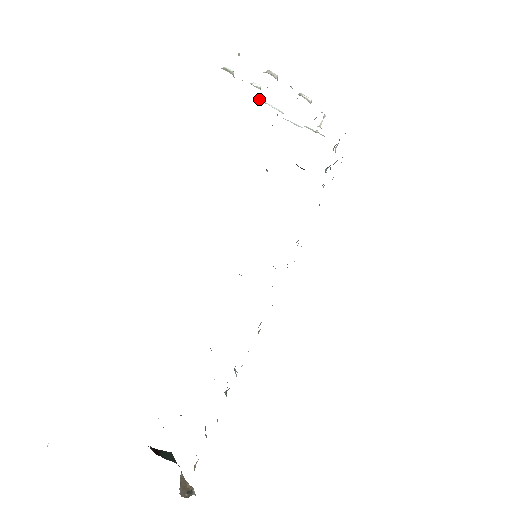
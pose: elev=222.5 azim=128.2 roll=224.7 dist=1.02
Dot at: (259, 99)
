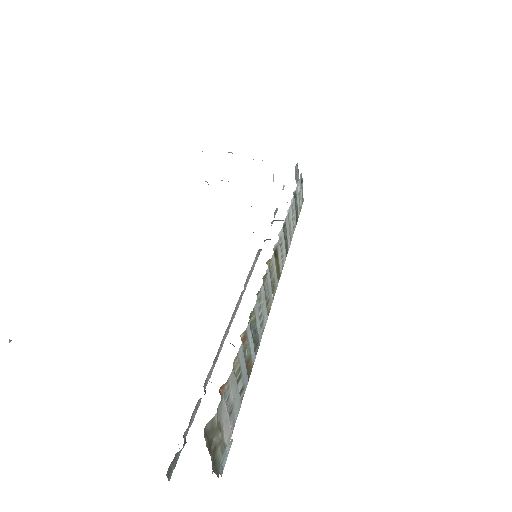
Dot at: occluded
